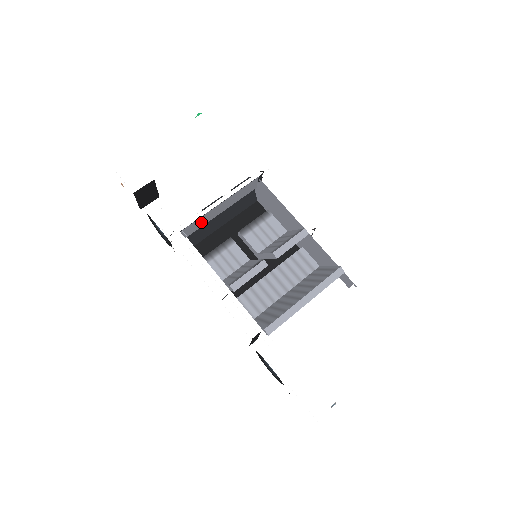
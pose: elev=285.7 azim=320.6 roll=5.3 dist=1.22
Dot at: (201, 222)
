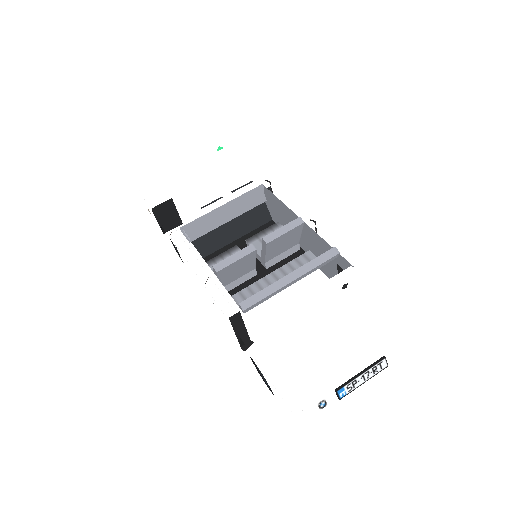
Dot at: (186, 201)
